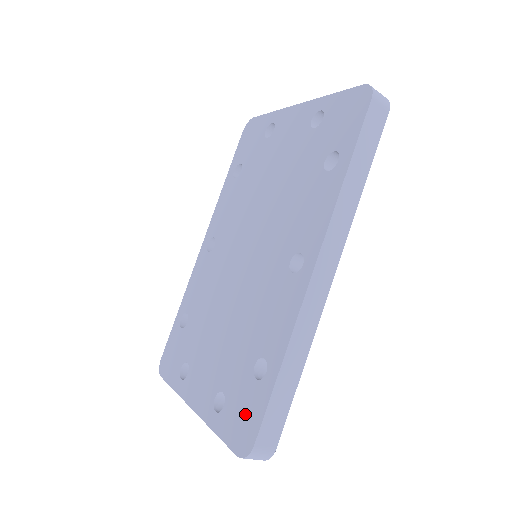
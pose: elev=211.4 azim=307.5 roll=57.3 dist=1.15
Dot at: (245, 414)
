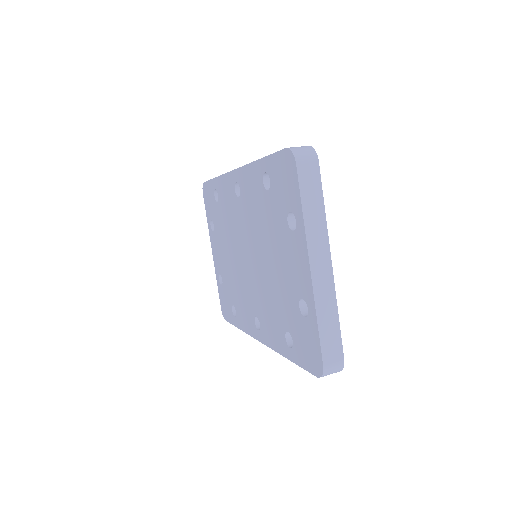
Dot at: (226, 308)
